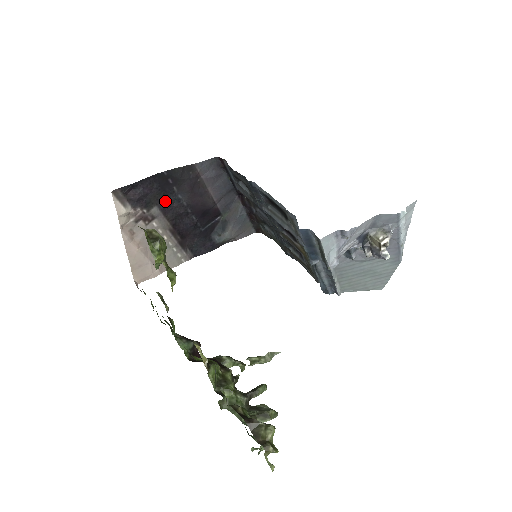
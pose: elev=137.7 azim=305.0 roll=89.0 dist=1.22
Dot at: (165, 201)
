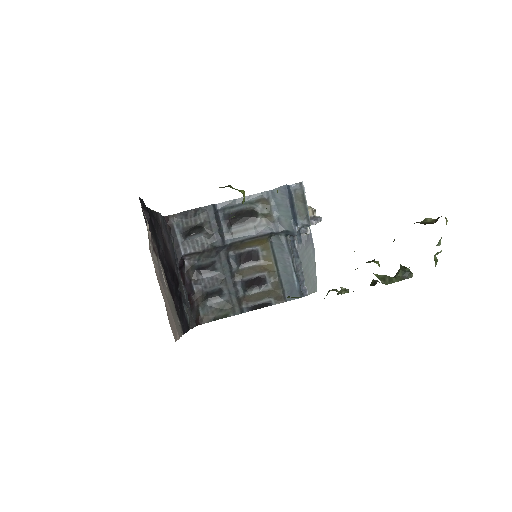
Dot at: (156, 241)
